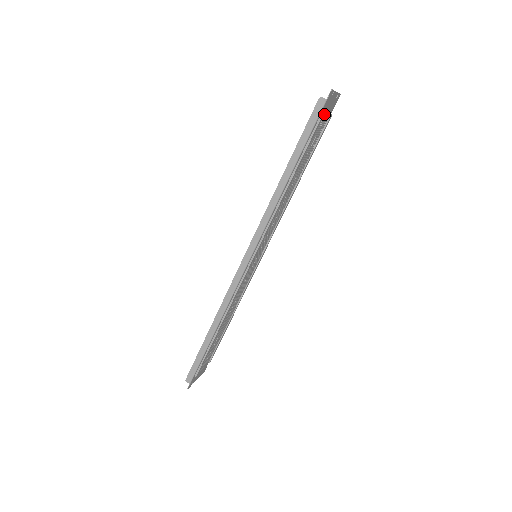
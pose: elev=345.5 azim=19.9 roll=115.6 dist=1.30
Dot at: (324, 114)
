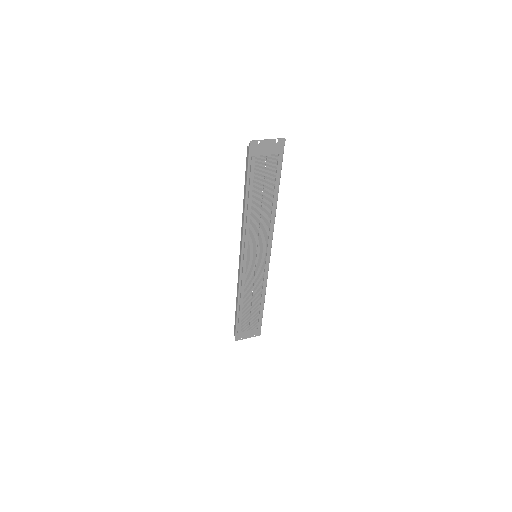
Dot at: (261, 157)
